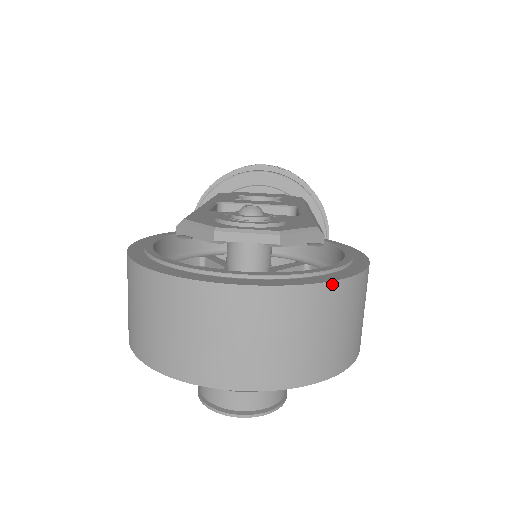
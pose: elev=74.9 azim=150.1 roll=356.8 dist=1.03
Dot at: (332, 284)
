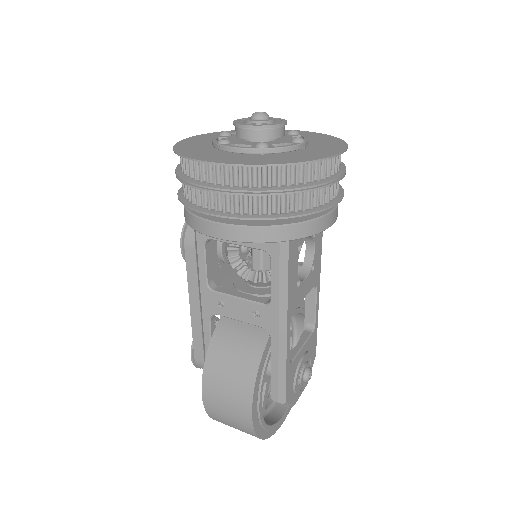
Dot at: occluded
